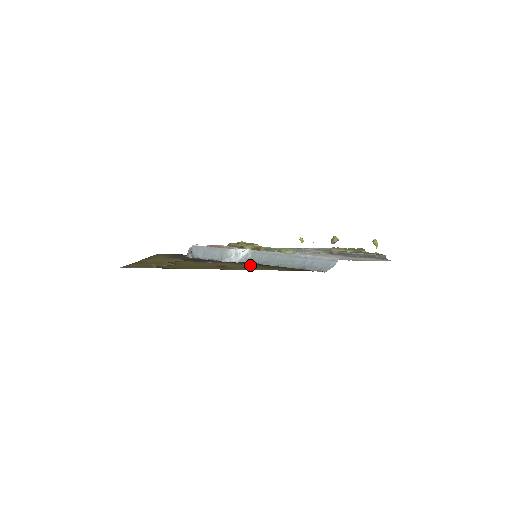
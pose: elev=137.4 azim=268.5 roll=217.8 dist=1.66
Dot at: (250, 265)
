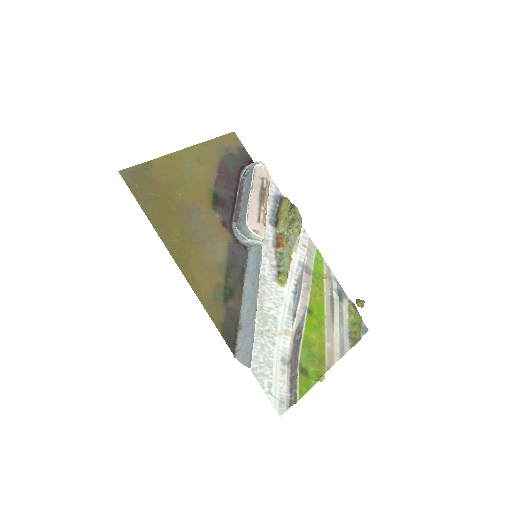
Dot at: (225, 268)
